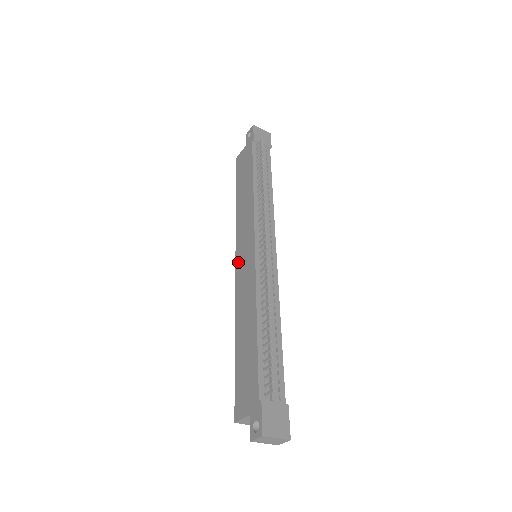
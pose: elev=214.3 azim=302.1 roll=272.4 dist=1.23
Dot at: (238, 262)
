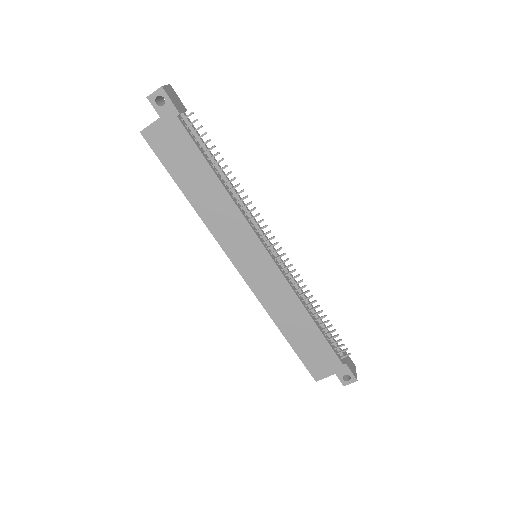
Dot at: (244, 270)
